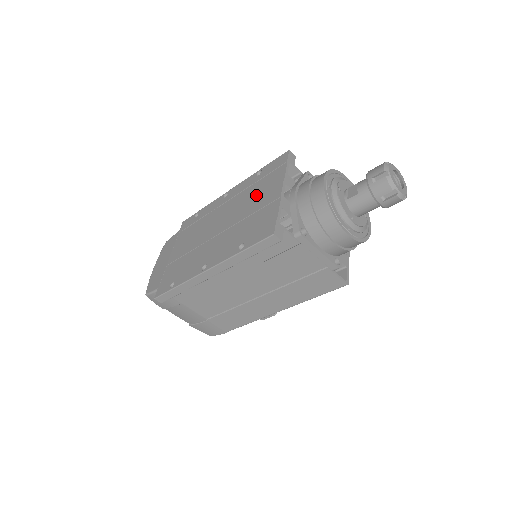
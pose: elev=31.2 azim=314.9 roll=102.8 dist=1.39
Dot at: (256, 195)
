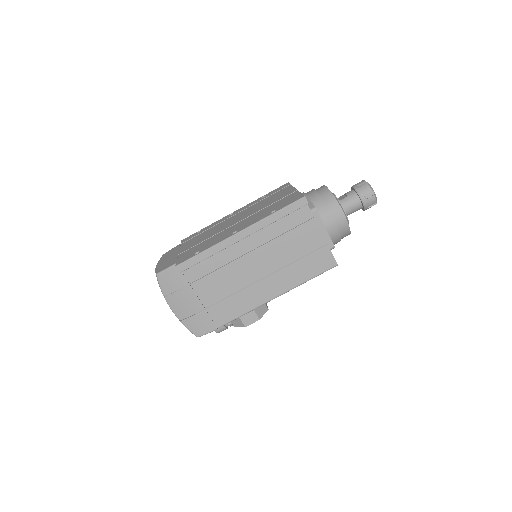
Dot at: (269, 200)
